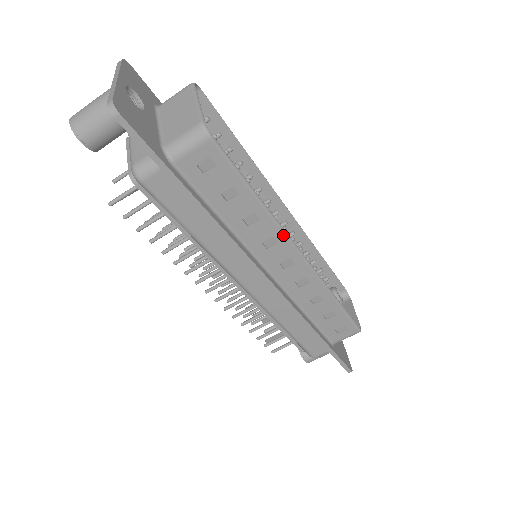
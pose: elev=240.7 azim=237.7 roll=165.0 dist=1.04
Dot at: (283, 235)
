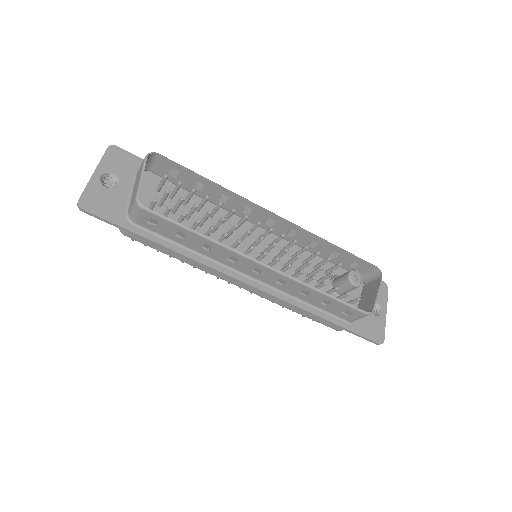
Dot at: (238, 254)
